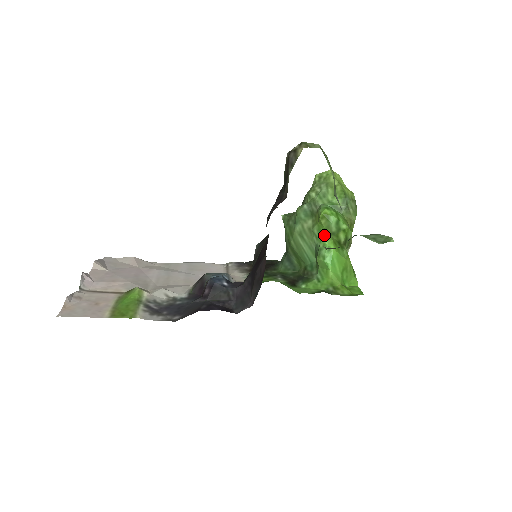
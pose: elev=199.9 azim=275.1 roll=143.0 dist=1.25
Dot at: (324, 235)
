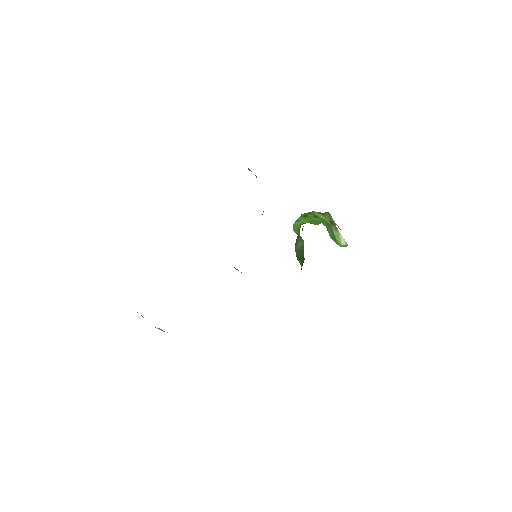
Dot at: occluded
